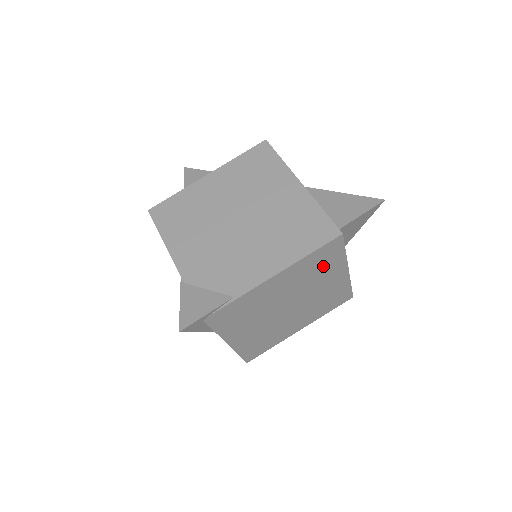
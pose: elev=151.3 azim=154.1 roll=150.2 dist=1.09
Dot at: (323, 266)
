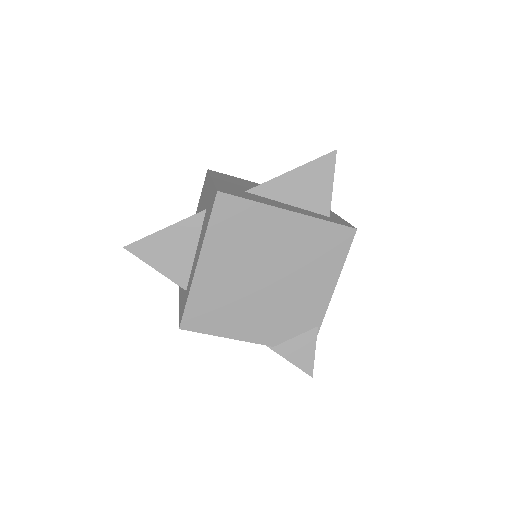
Dot at: occluded
